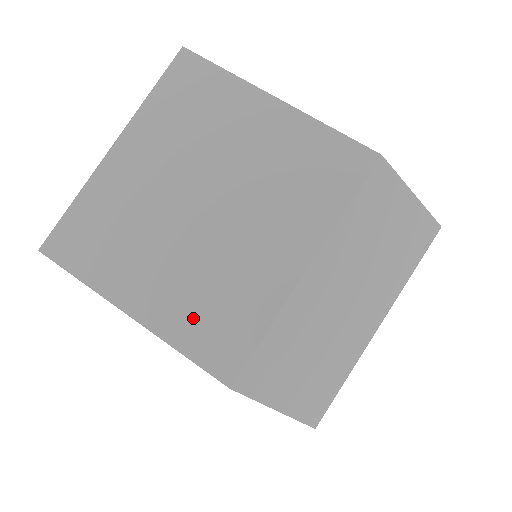
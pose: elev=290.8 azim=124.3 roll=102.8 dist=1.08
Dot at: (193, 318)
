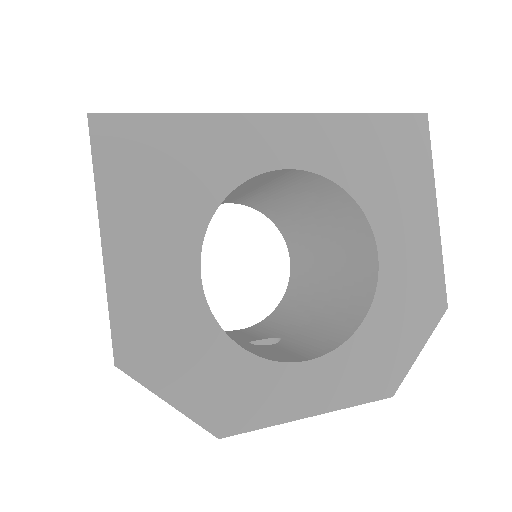
Dot at: occluded
